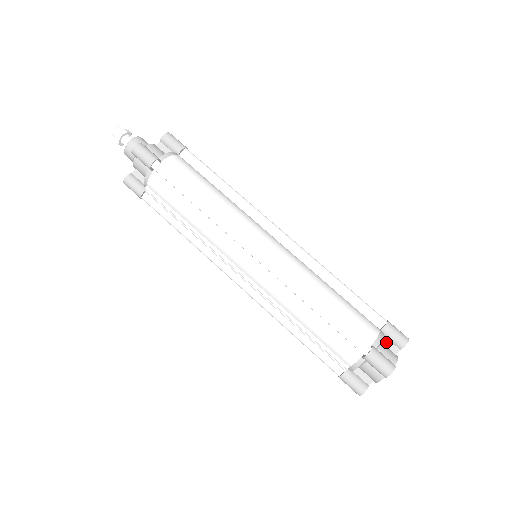
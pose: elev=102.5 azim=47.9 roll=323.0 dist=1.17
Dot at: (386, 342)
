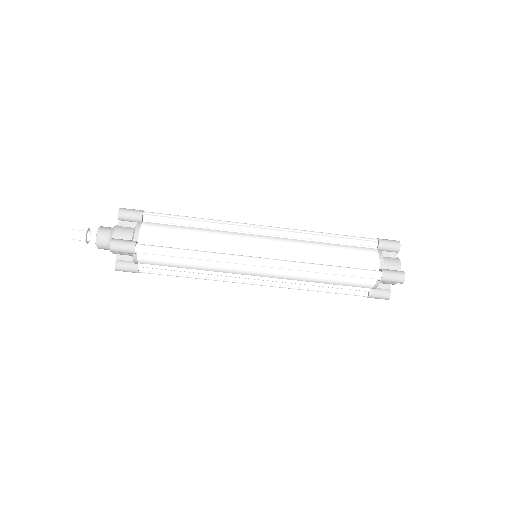
Dot at: (385, 254)
